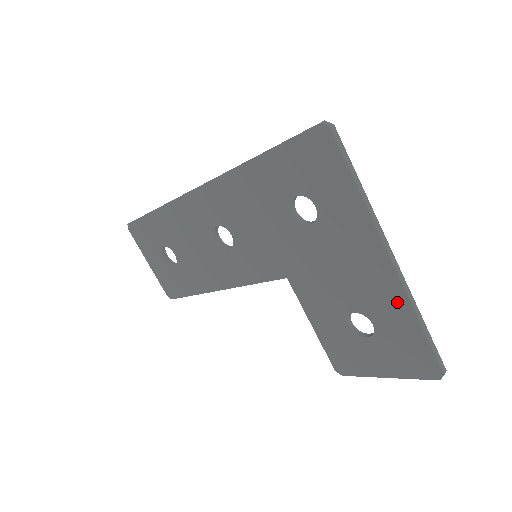
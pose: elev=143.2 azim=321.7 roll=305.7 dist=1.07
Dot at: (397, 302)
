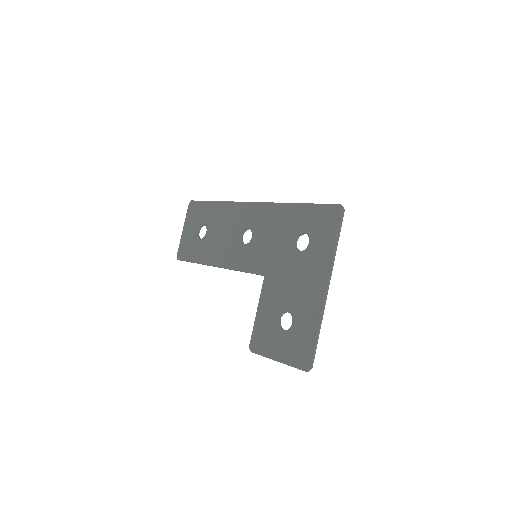
Dot at: (314, 314)
